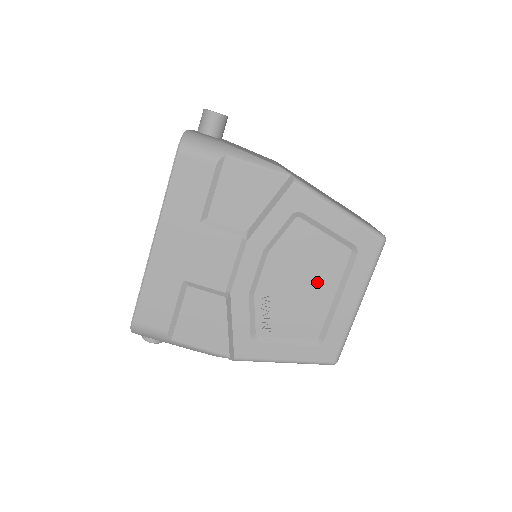
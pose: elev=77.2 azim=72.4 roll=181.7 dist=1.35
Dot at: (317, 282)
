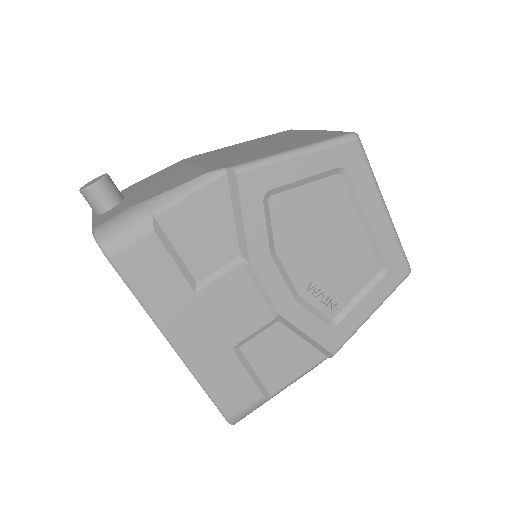
Dot at: (337, 229)
